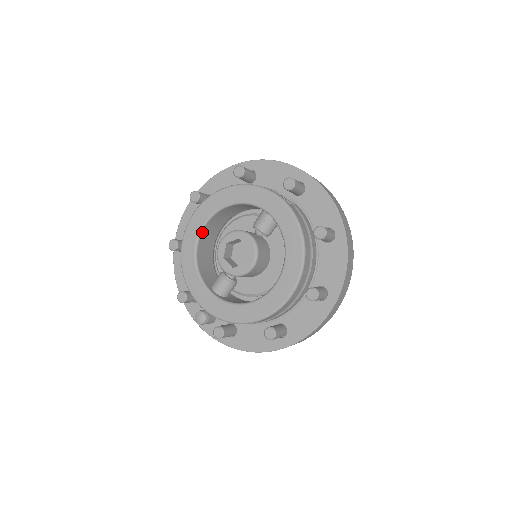
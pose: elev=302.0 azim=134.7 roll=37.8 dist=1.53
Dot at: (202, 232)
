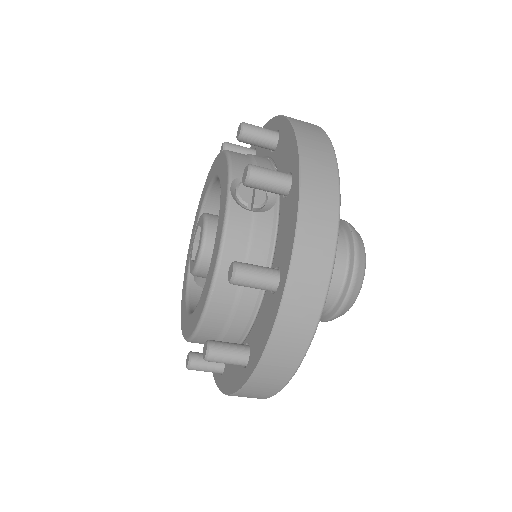
Dot at: (207, 199)
